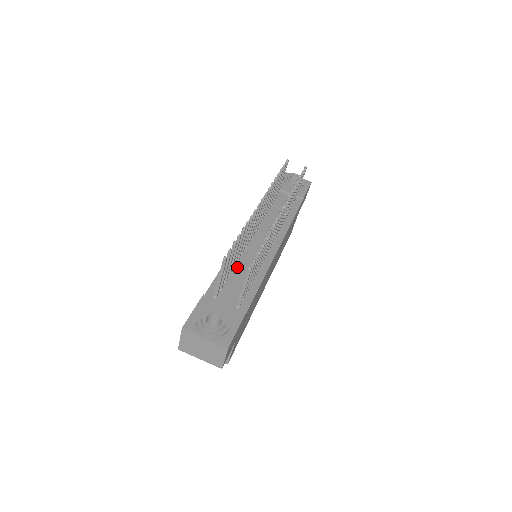
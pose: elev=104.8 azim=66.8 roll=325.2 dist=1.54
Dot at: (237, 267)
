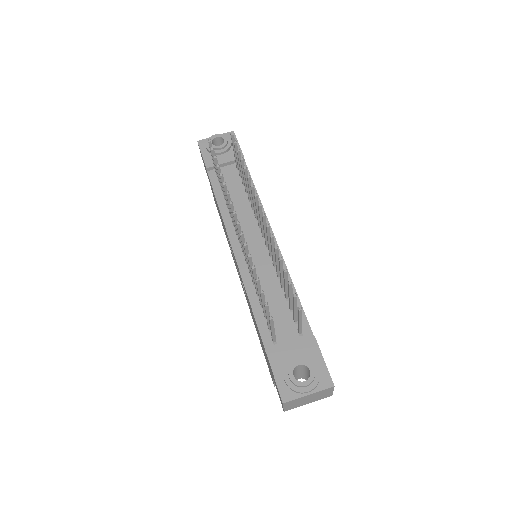
Dot at: occluded
